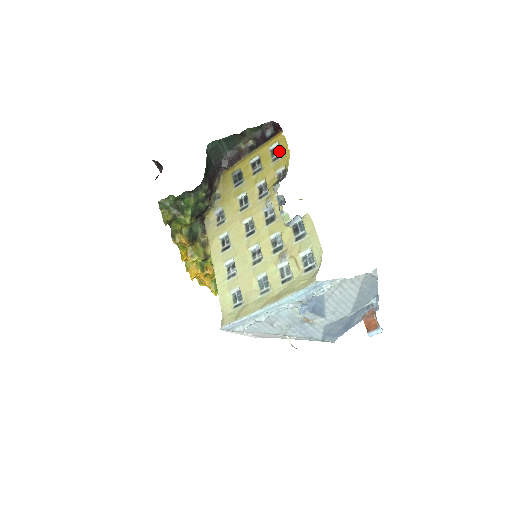
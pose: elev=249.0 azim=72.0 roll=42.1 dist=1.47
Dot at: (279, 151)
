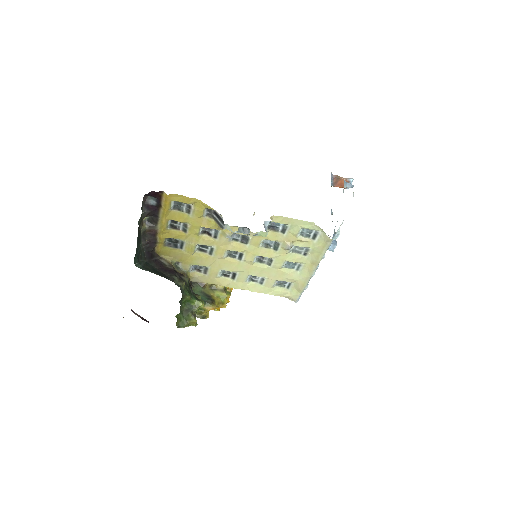
Dot at: (182, 204)
